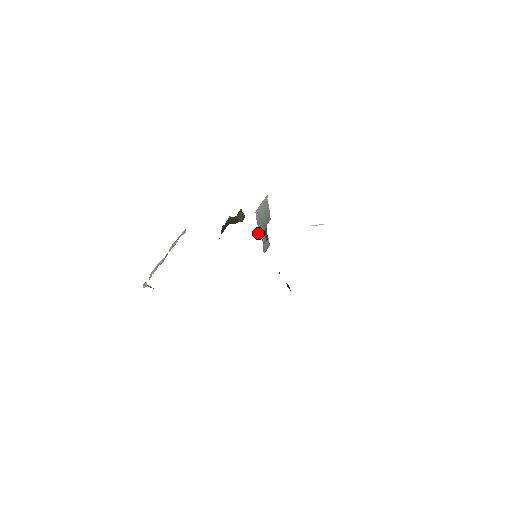
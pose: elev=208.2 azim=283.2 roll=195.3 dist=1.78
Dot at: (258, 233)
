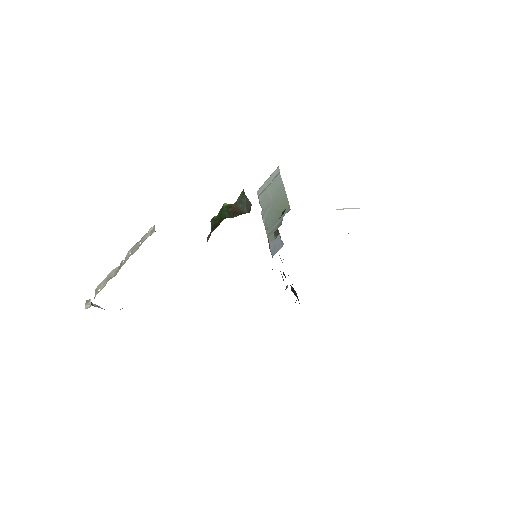
Dot at: (266, 227)
